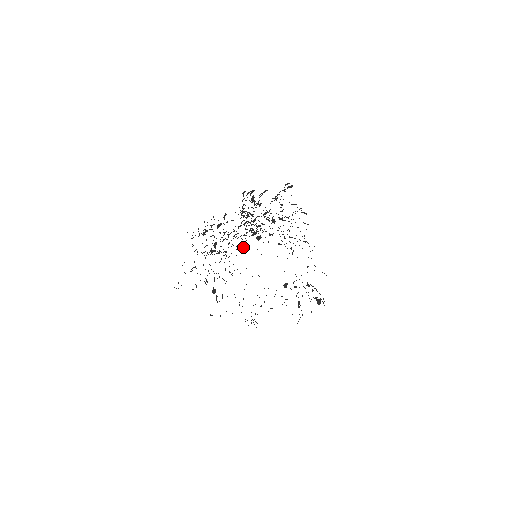
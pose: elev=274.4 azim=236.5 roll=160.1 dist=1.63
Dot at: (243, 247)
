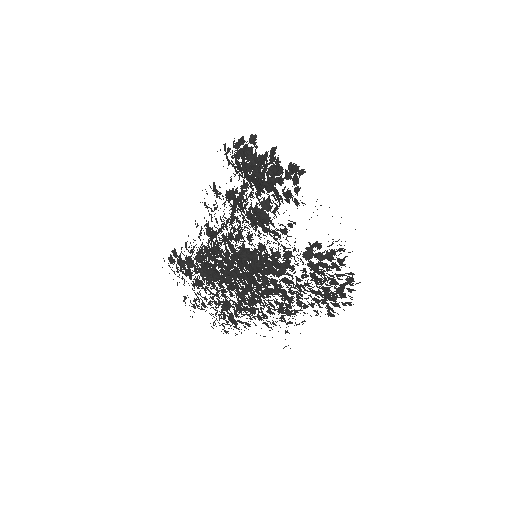
Dot at: (300, 175)
